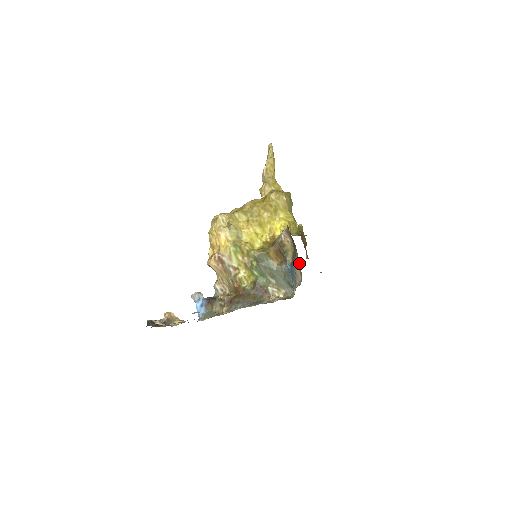
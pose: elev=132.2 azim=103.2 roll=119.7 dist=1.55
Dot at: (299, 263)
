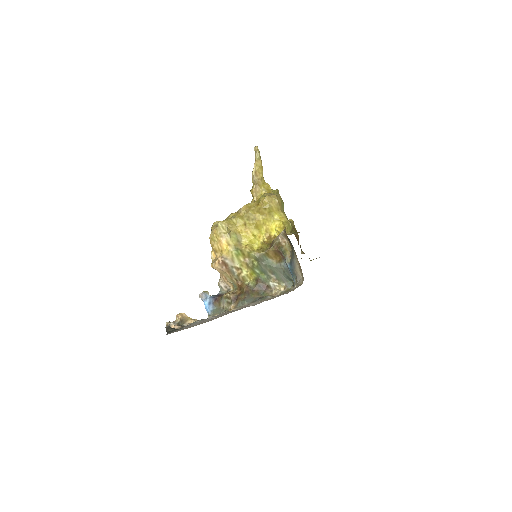
Dot at: (299, 264)
